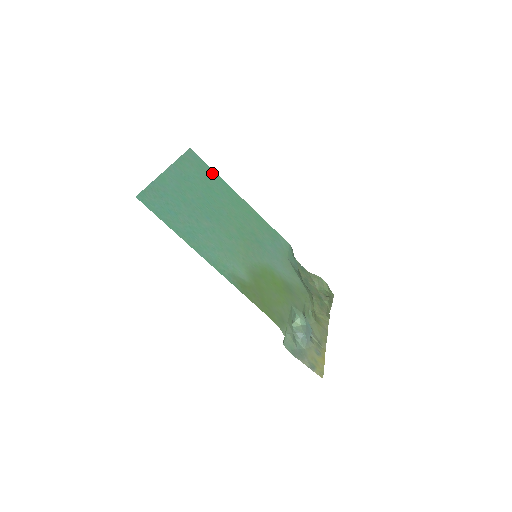
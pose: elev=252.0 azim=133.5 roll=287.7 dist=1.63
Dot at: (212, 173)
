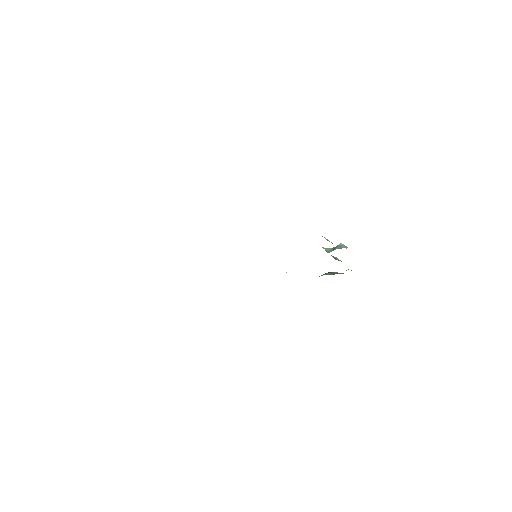
Dot at: occluded
